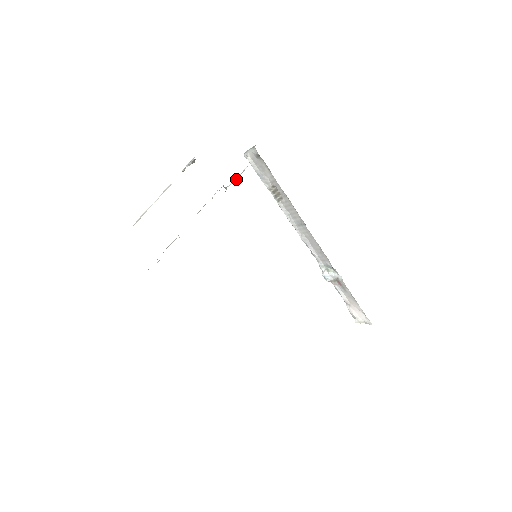
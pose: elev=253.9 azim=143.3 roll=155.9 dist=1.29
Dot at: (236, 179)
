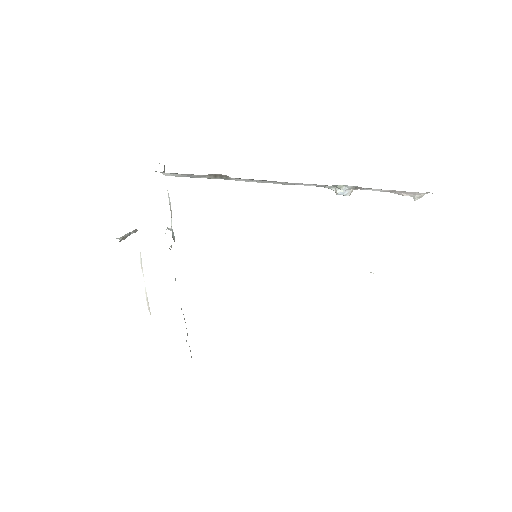
Dot at: occluded
